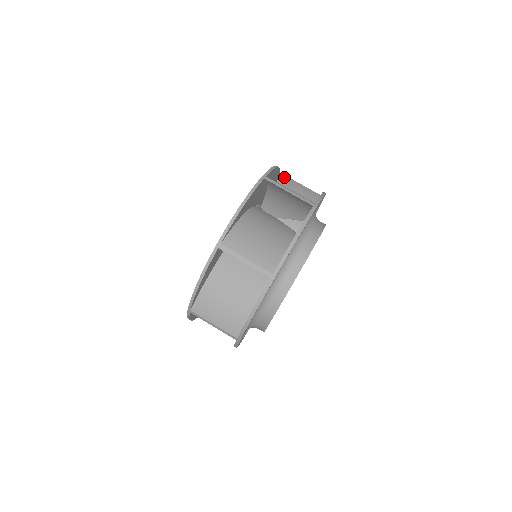
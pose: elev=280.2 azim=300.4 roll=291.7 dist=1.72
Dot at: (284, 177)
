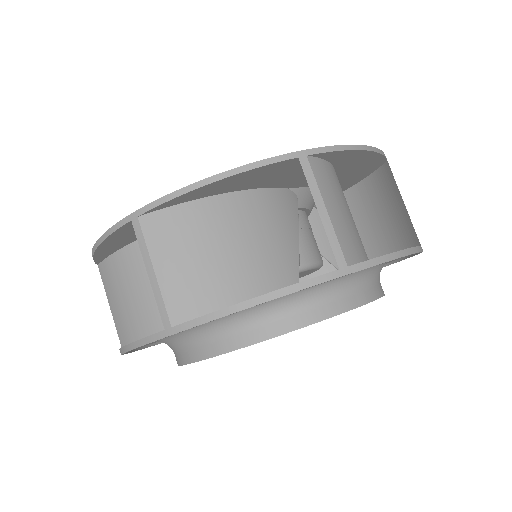
Dot at: occluded
